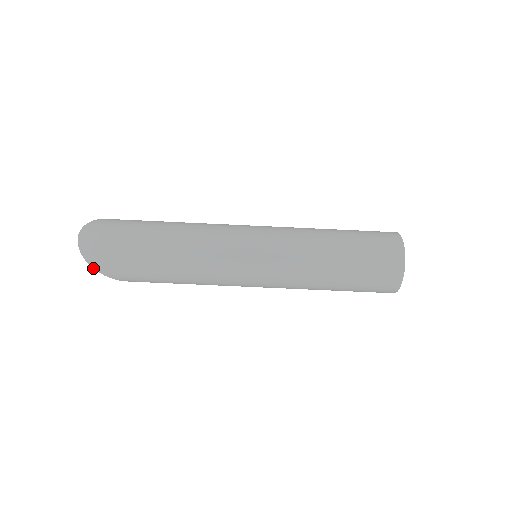
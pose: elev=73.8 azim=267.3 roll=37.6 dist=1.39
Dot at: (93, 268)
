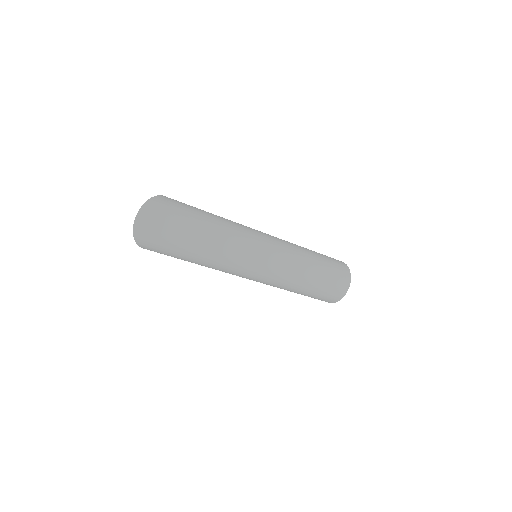
Dot at: (136, 243)
